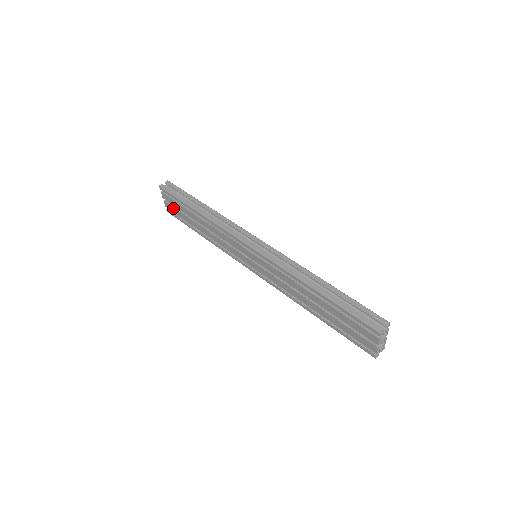
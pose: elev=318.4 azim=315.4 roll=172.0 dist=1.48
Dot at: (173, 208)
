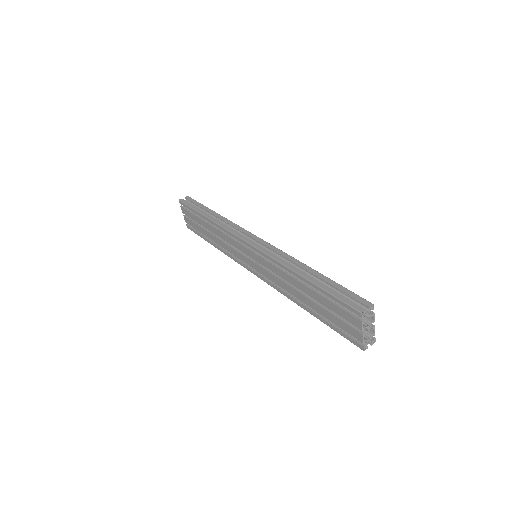
Dot at: (190, 221)
